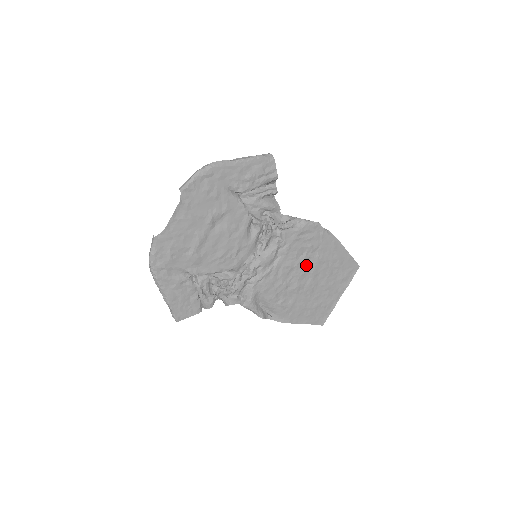
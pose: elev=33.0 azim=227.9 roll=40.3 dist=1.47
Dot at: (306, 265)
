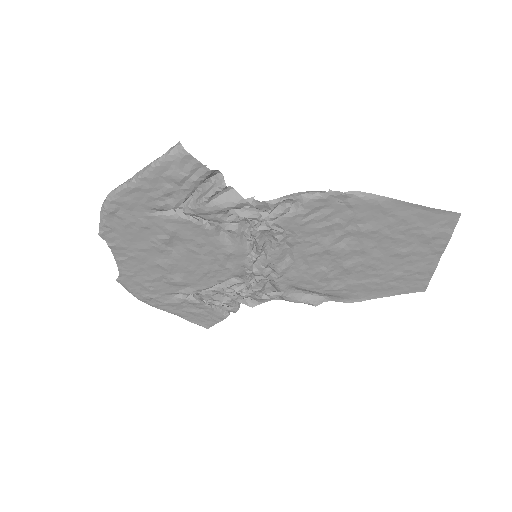
Dot at: (345, 243)
